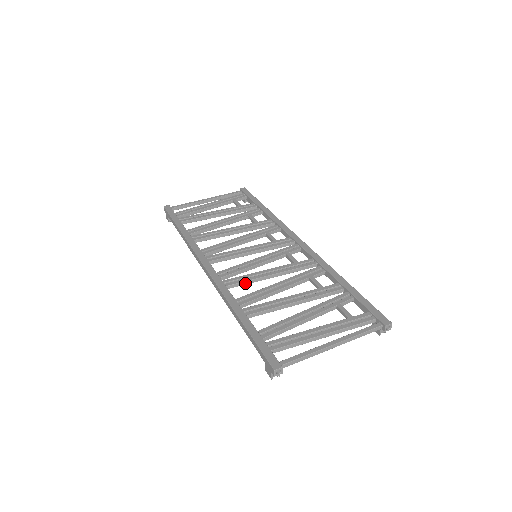
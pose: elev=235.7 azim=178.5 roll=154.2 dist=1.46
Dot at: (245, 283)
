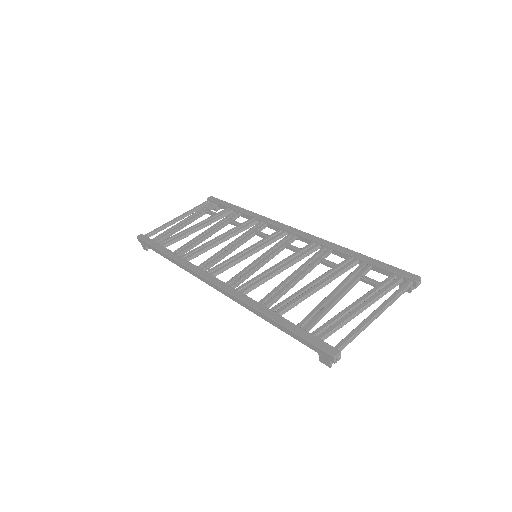
Dot at: (259, 284)
